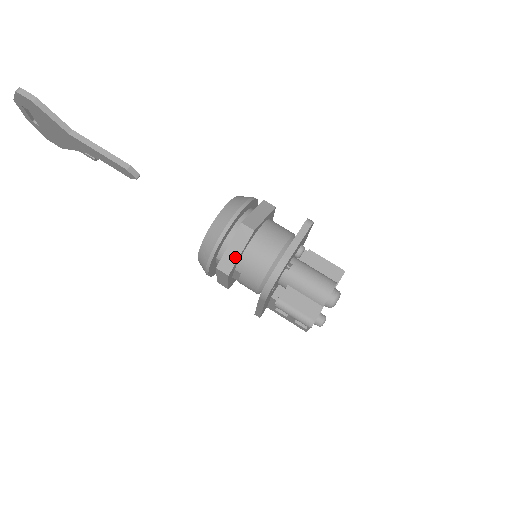
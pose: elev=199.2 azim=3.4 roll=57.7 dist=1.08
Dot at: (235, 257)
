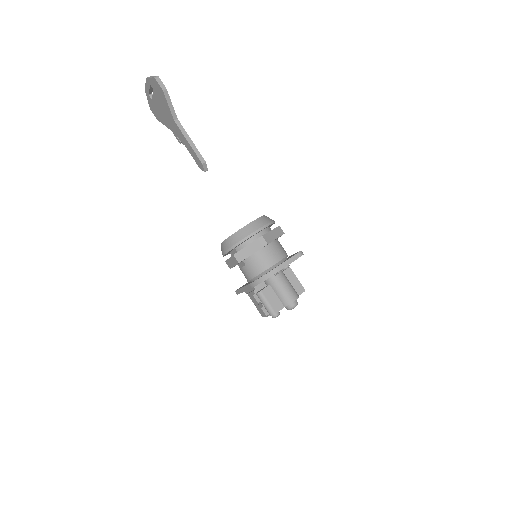
Dot at: (248, 254)
